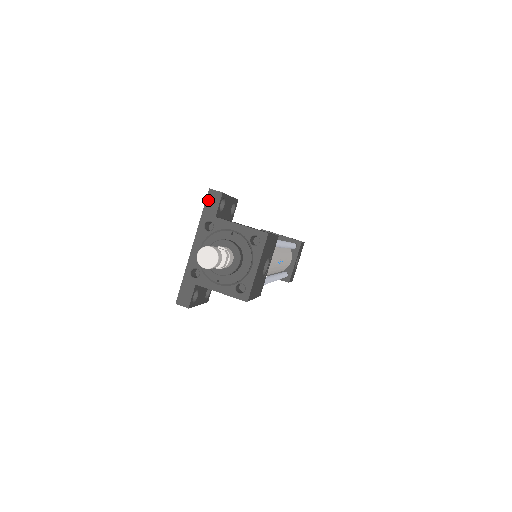
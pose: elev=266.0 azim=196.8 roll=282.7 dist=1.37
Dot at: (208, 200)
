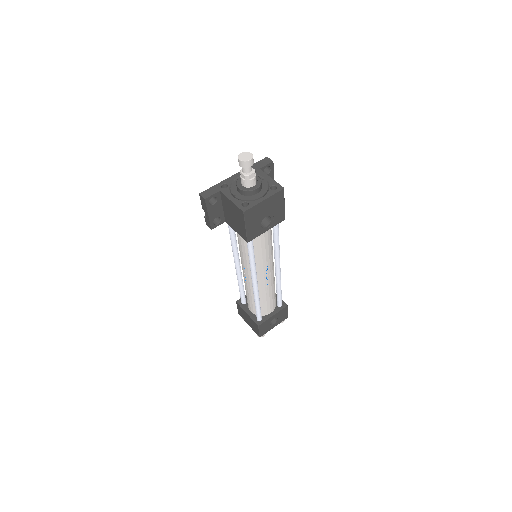
Dot at: (262, 160)
